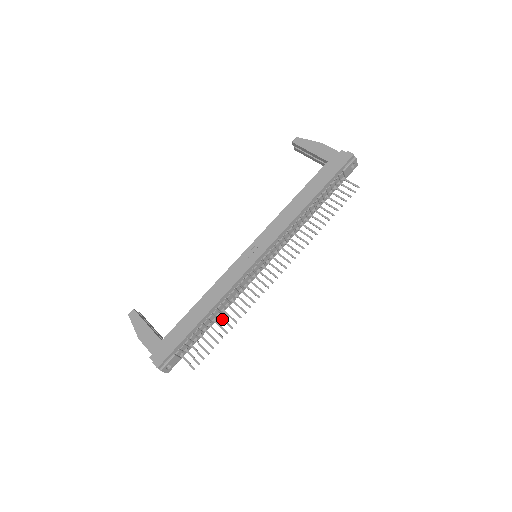
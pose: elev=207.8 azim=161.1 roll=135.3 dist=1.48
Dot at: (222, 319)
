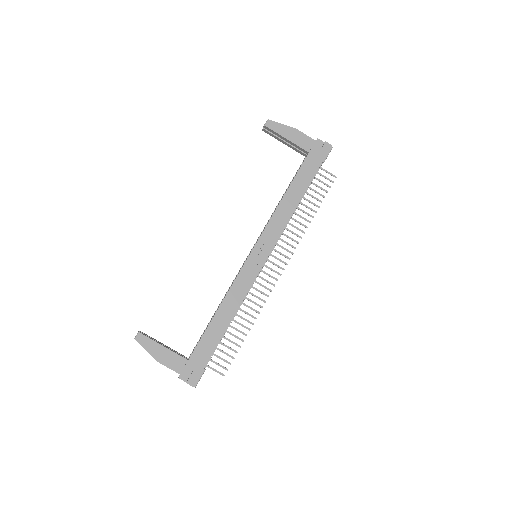
Dot at: (238, 323)
